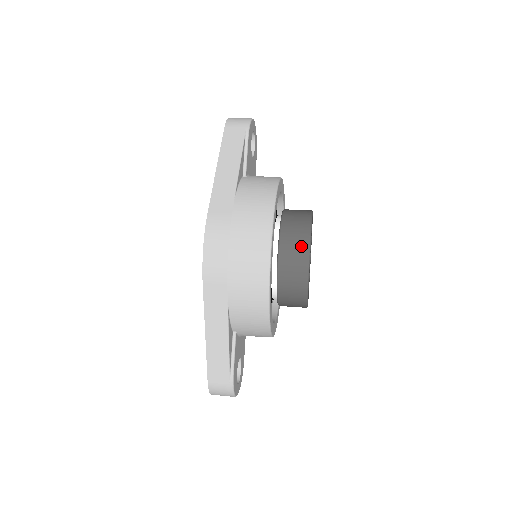
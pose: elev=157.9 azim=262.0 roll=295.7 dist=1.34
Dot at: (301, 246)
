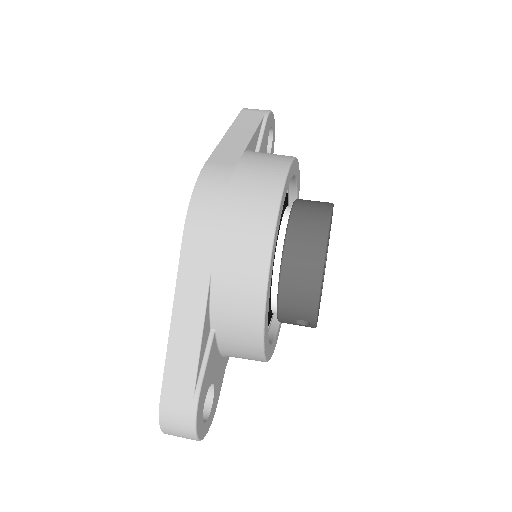
Dot at: (318, 223)
